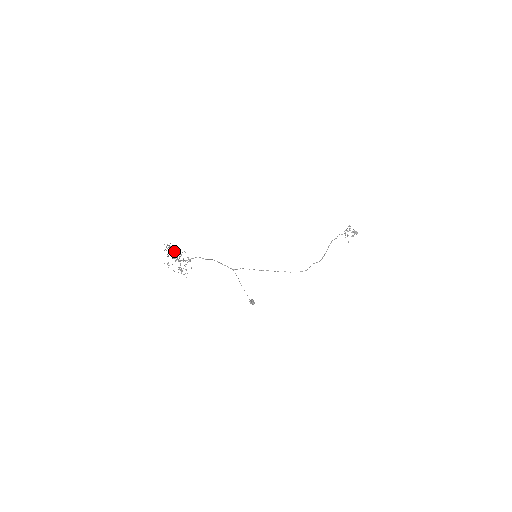
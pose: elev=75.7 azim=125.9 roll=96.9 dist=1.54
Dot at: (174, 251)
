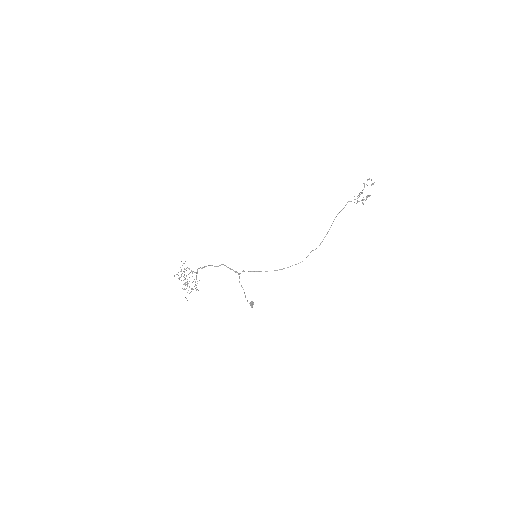
Dot at: occluded
